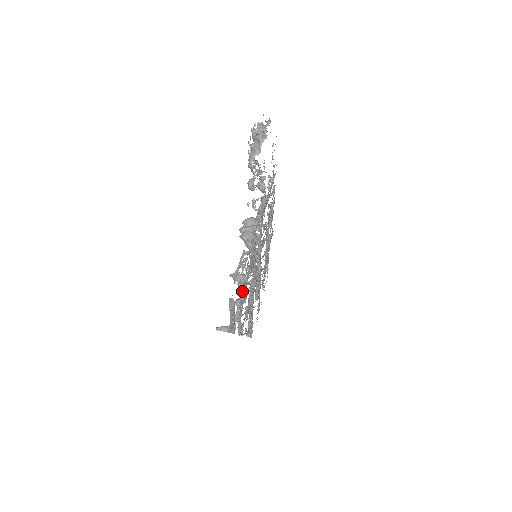
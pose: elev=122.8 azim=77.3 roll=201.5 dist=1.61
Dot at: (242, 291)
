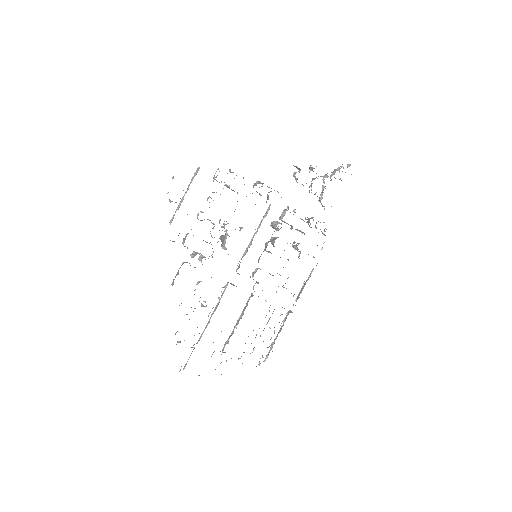
Dot at: (213, 200)
